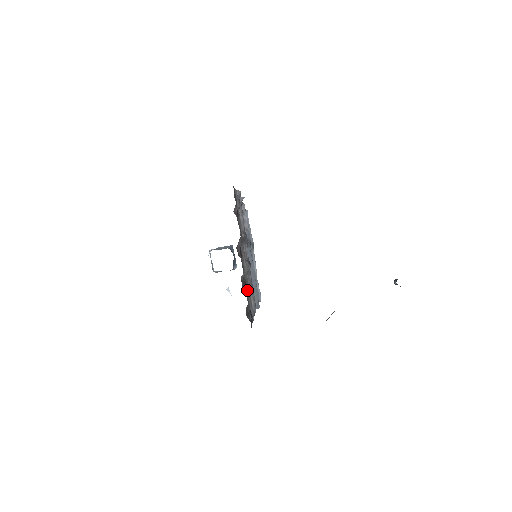
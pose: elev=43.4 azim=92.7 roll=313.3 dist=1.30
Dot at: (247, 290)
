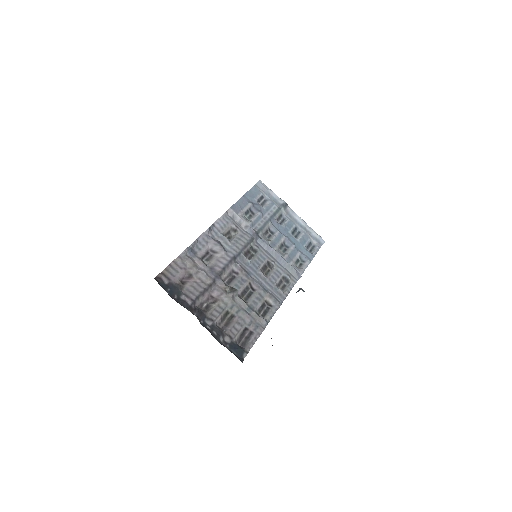
Dot at: (237, 319)
